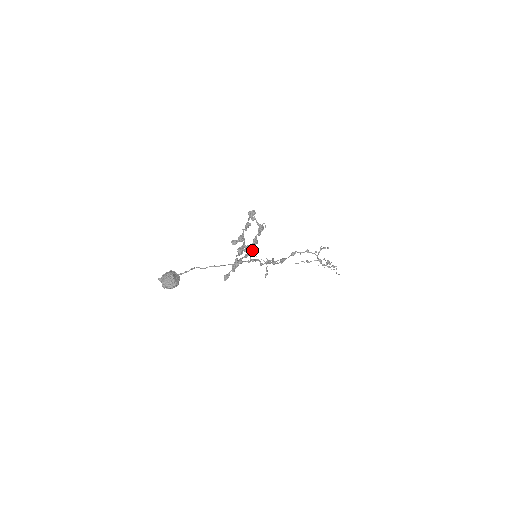
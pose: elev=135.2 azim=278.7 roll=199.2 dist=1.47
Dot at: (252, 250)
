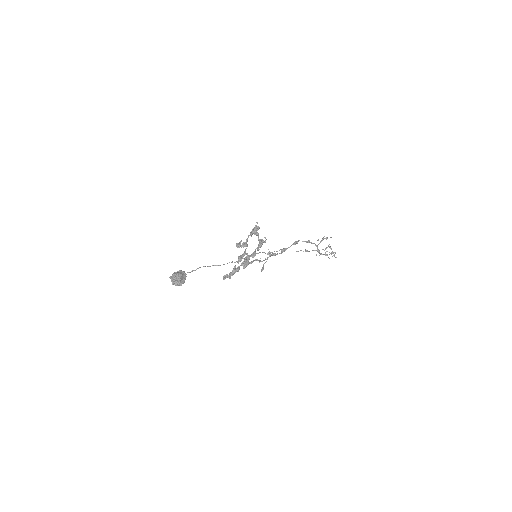
Dot at: occluded
